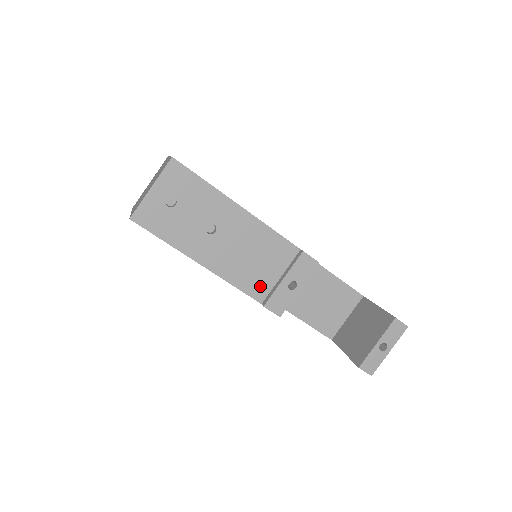
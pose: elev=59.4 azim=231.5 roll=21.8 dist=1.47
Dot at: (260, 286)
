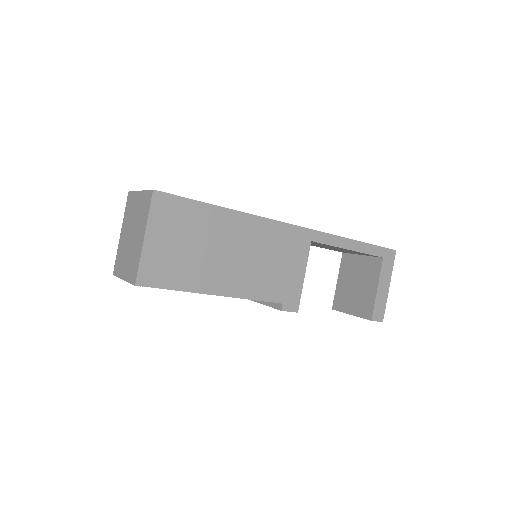
Dot at: occluded
